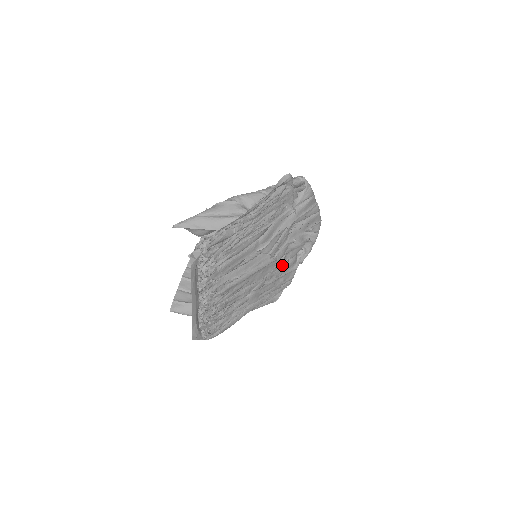
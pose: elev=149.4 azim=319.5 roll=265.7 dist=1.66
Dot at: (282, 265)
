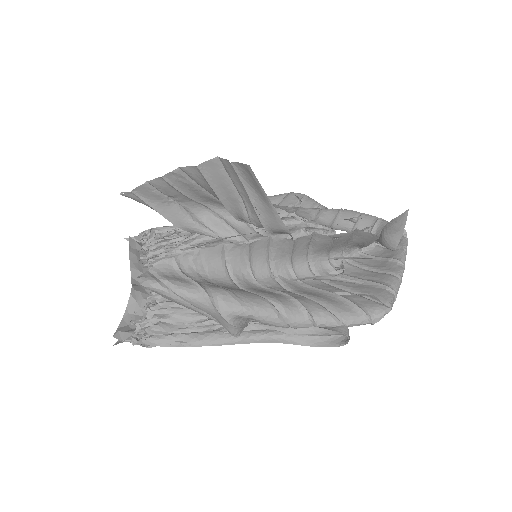
Dot at: occluded
